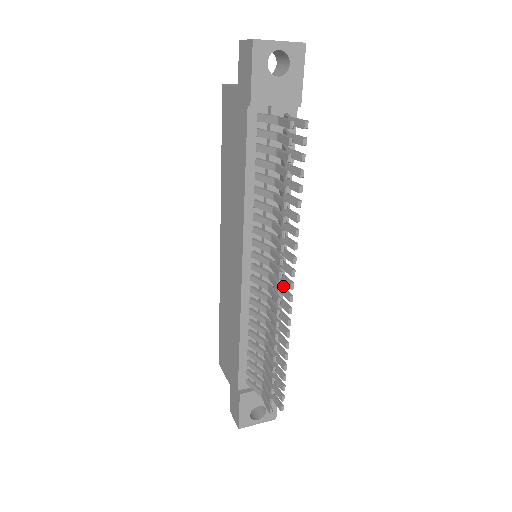
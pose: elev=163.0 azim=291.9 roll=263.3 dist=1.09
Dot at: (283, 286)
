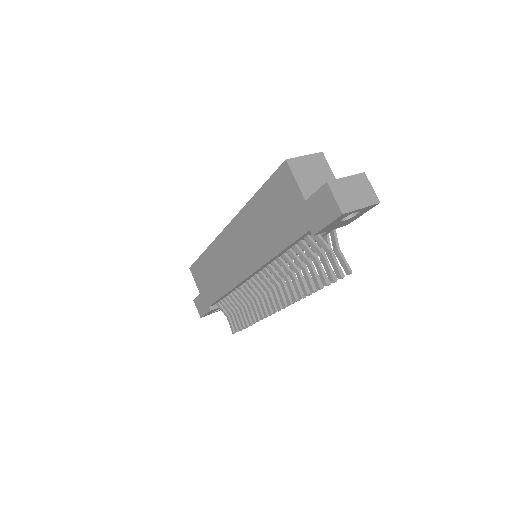
Dot at: occluded
